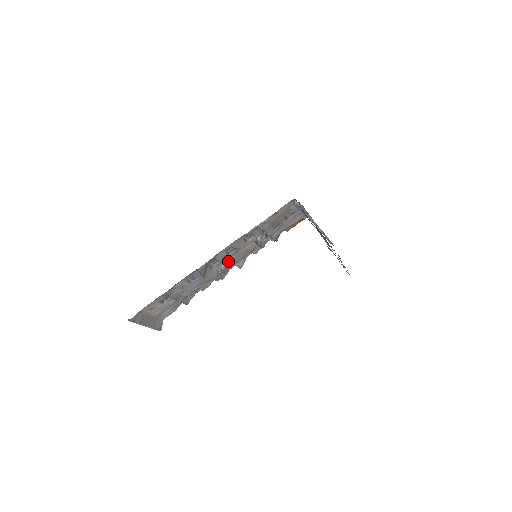
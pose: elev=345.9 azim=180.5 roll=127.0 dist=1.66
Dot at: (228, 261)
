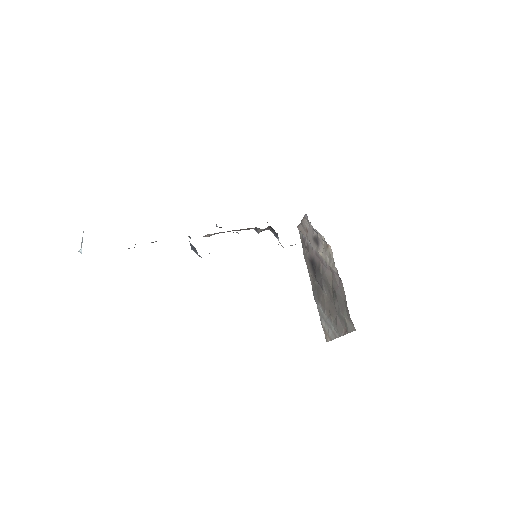
Dot at: occluded
